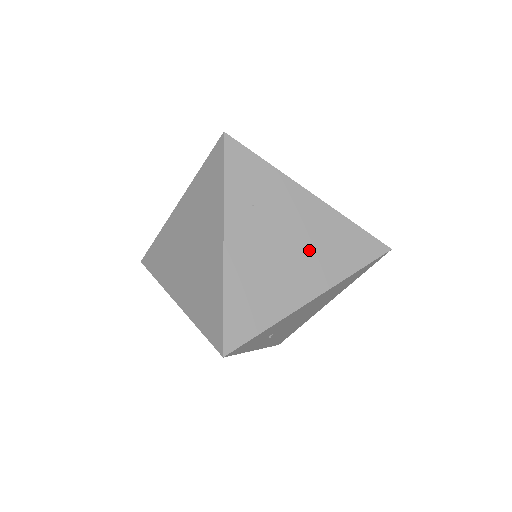
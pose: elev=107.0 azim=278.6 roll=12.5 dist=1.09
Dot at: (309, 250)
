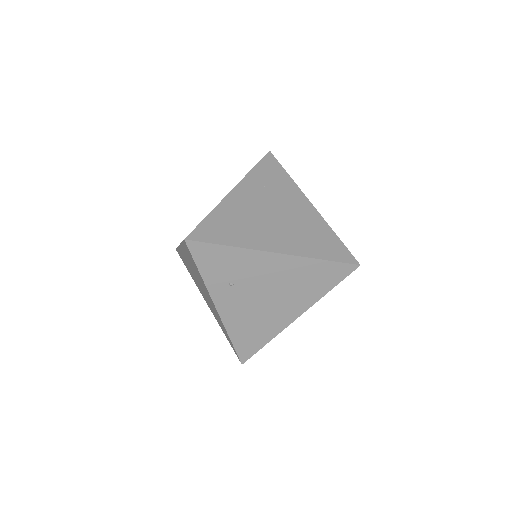
Dot at: (290, 227)
